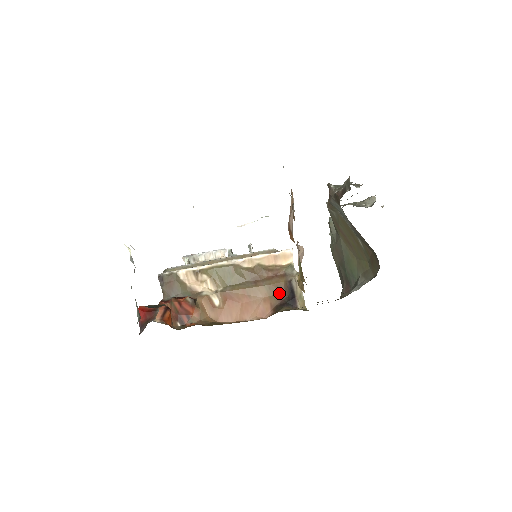
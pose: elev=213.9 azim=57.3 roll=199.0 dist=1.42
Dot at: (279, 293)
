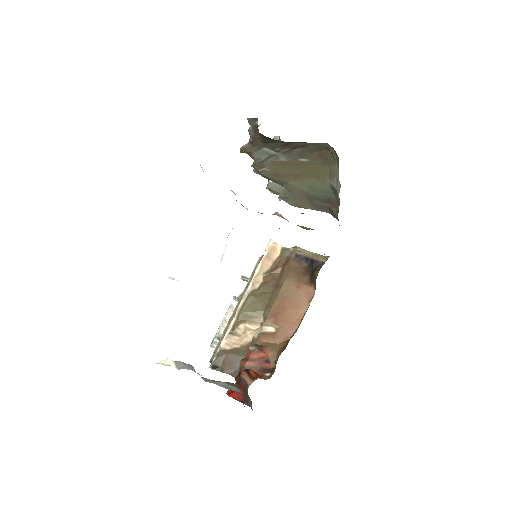
Dot at: (300, 271)
